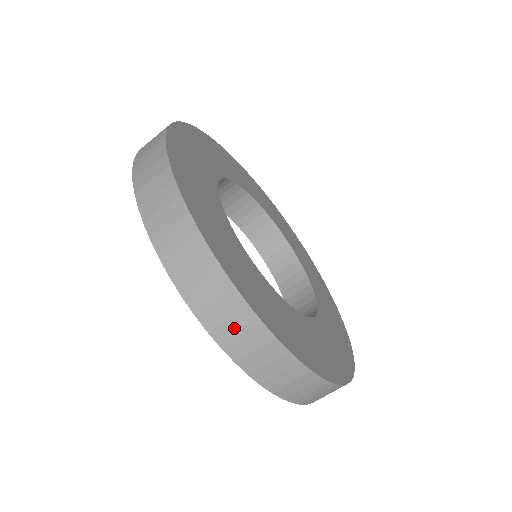
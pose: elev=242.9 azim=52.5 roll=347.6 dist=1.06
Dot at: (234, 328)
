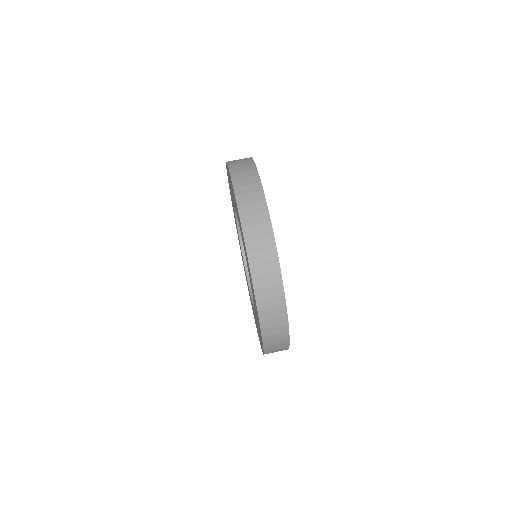
Dot at: occluded
